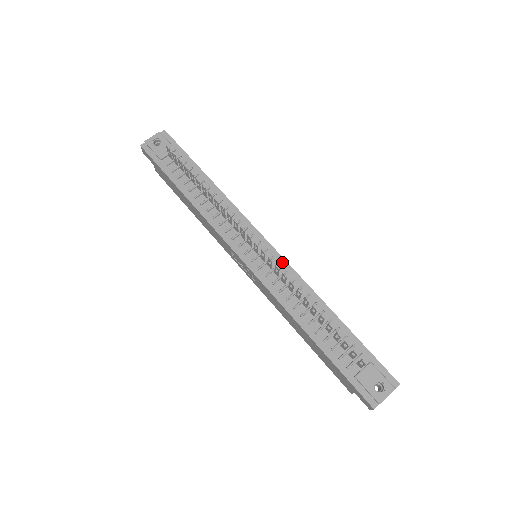
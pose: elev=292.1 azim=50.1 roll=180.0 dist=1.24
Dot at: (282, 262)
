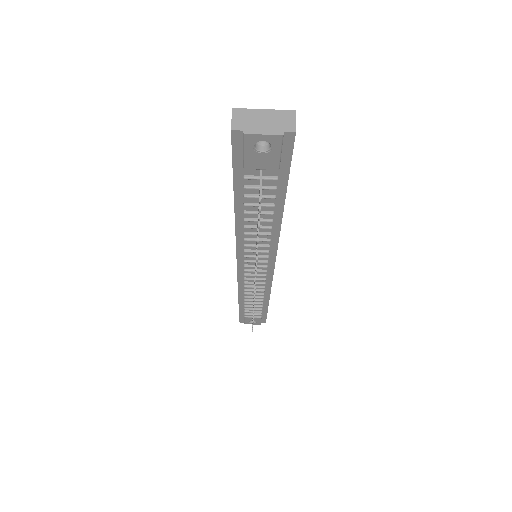
Dot at: (269, 278)
